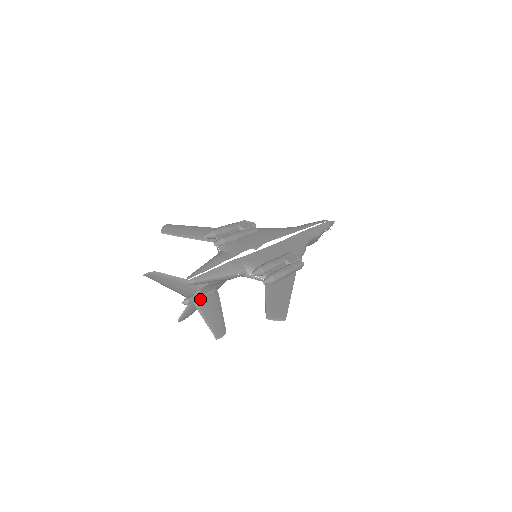
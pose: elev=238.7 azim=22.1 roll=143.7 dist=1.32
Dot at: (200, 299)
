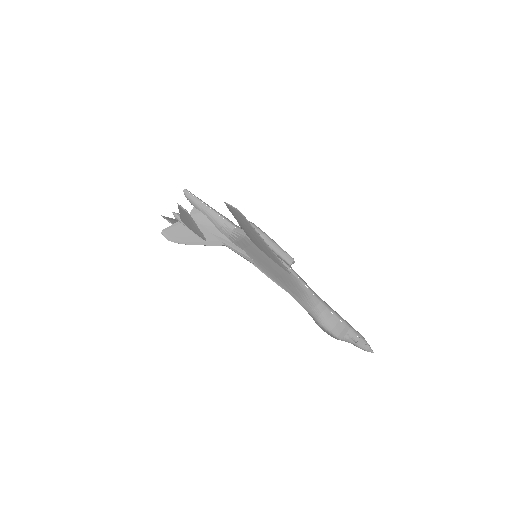
Dot at: occluded
